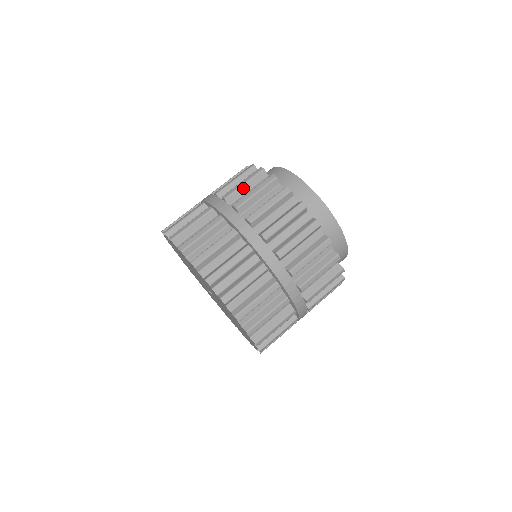
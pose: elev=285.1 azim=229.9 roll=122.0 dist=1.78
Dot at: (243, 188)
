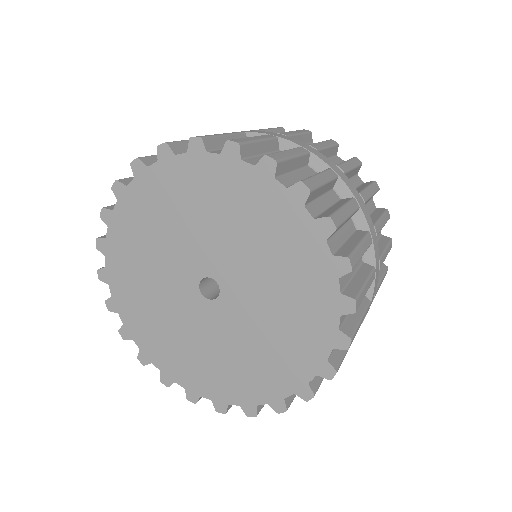
Dot at: occluded
